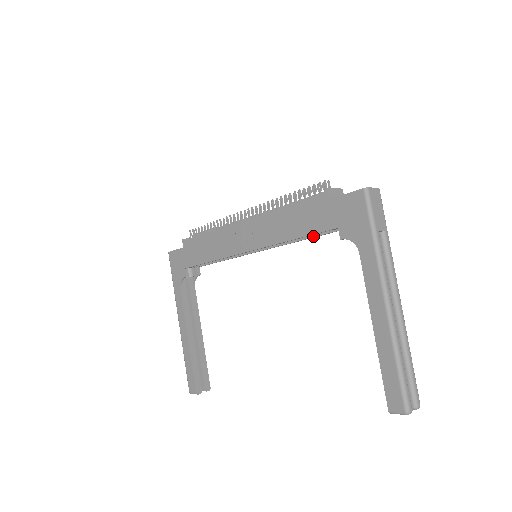
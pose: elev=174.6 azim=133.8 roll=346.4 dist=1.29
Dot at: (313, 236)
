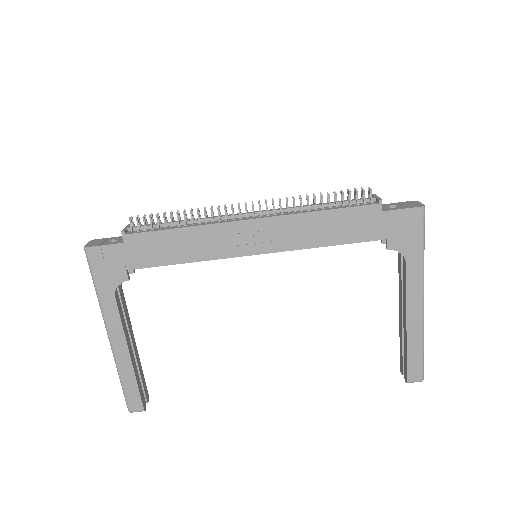
Dot at: occluded
